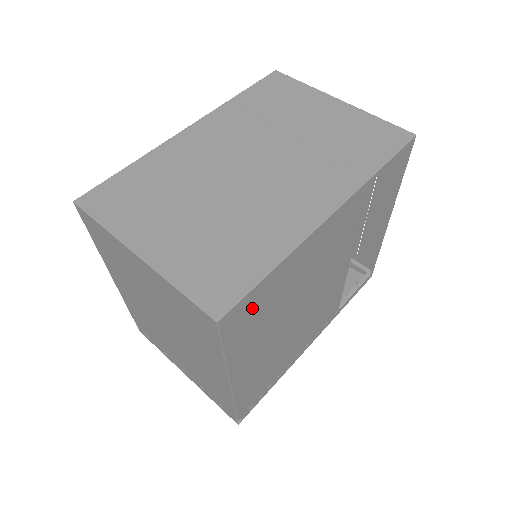
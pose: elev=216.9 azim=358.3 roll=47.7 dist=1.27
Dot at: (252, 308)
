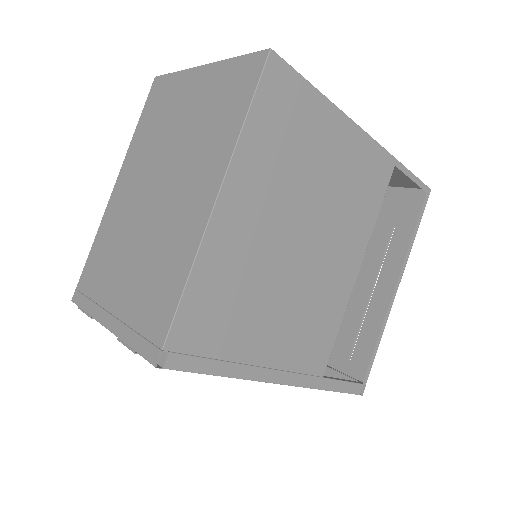
Dot at: (290, 106)
